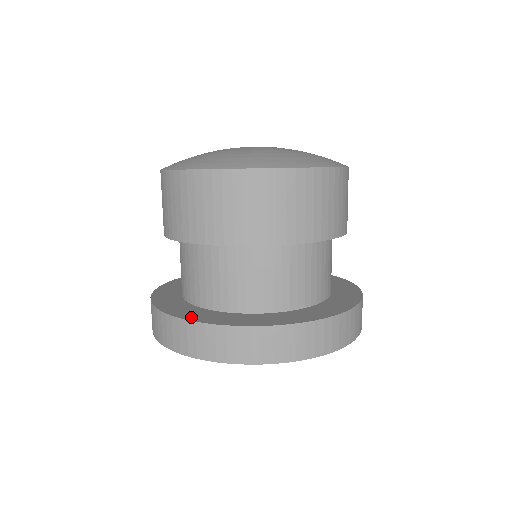
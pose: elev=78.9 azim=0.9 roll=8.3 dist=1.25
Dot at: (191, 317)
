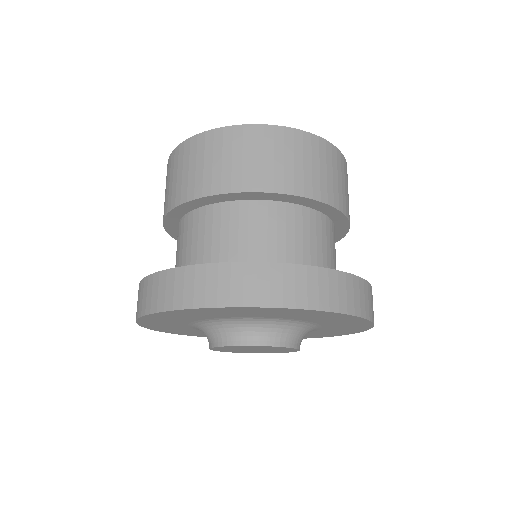
Dot at: occluded
